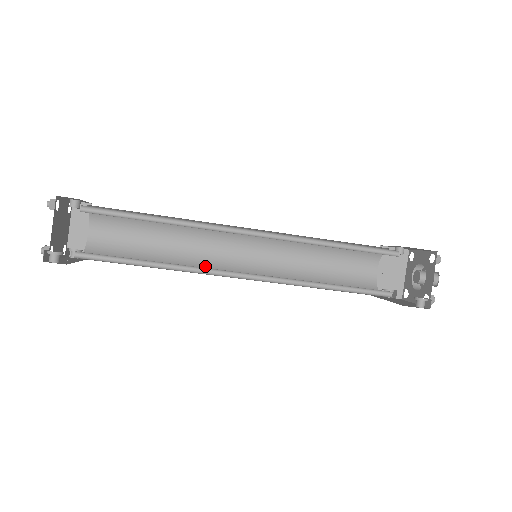
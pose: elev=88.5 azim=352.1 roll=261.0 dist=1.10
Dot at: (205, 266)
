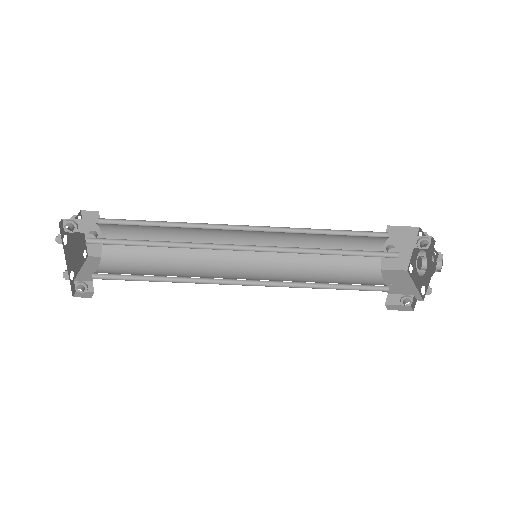
Dot at: occluded
